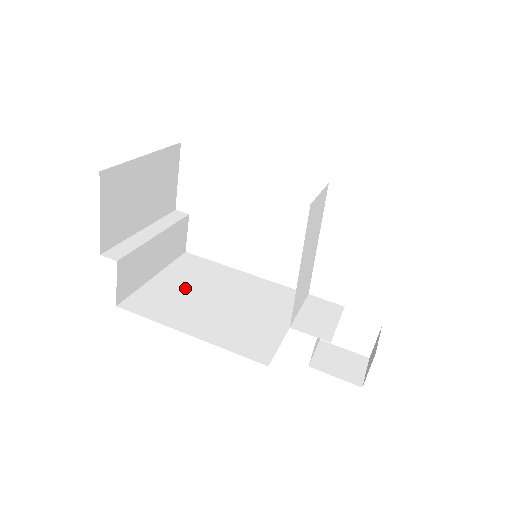
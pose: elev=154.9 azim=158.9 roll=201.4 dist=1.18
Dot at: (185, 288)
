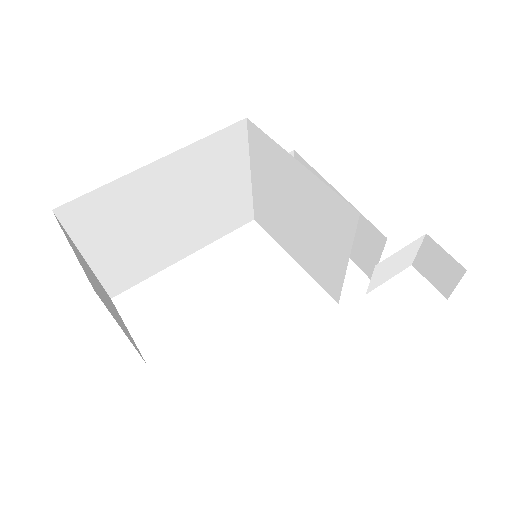
Dot at: occluded
